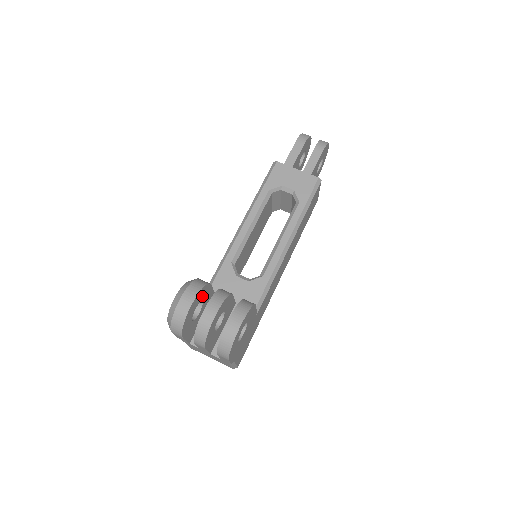
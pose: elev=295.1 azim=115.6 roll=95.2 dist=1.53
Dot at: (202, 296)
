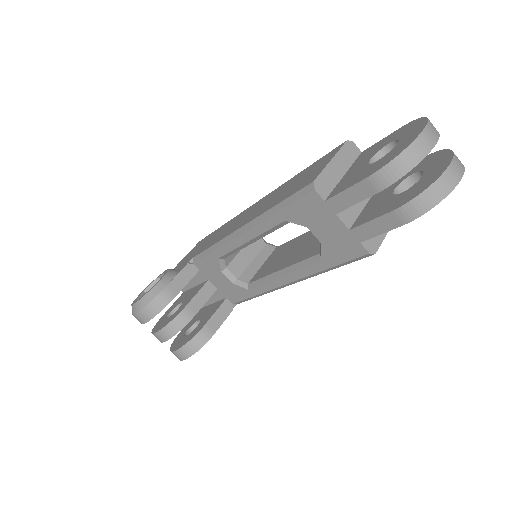
Dot at: occluded
